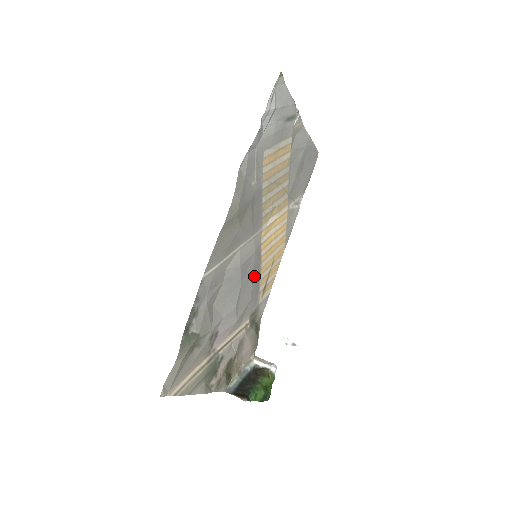
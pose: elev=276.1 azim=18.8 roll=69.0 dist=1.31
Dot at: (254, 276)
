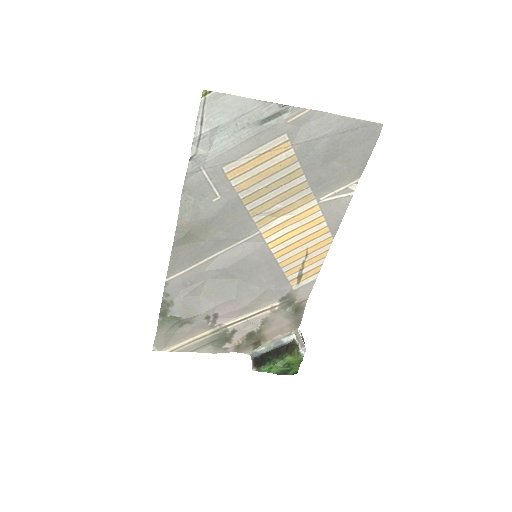
Dot at: (264, 271)
